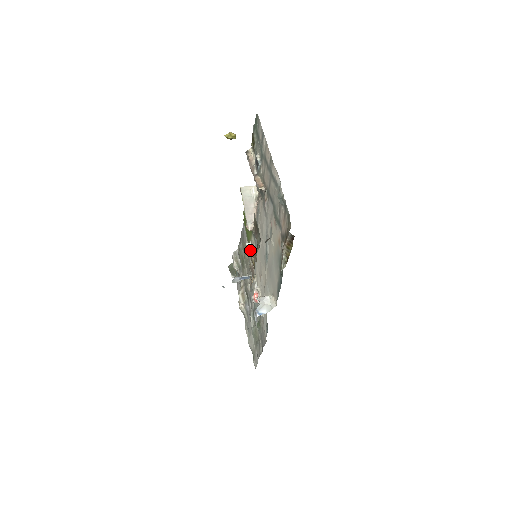
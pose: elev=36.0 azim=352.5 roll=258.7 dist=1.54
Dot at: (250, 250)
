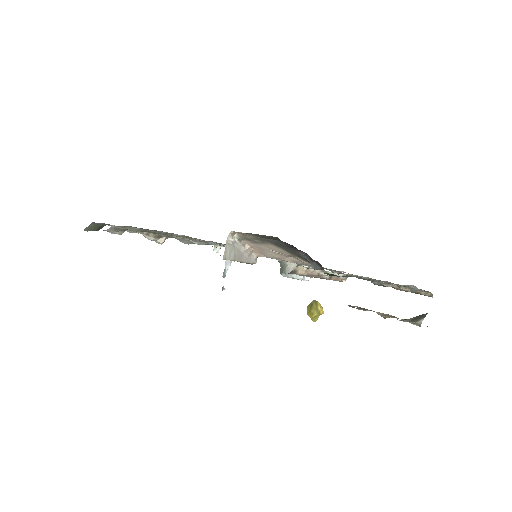
Dot at: occluded
